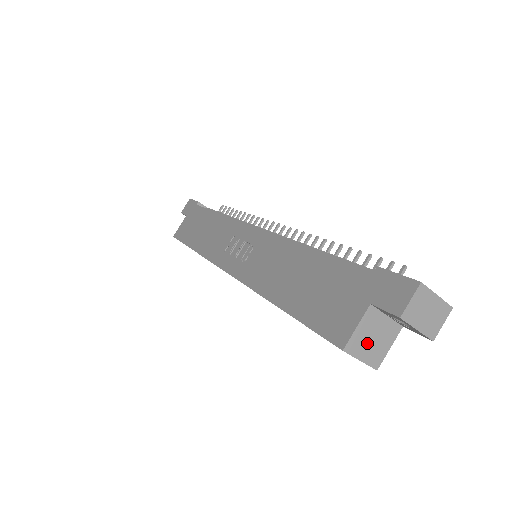
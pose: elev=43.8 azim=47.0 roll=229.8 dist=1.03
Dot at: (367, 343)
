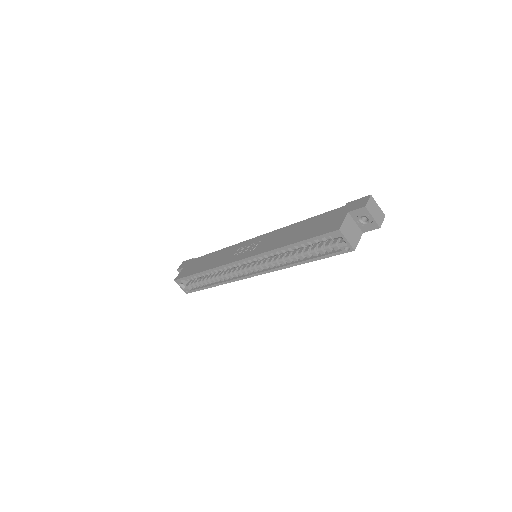
Dot at: (349, 232)
